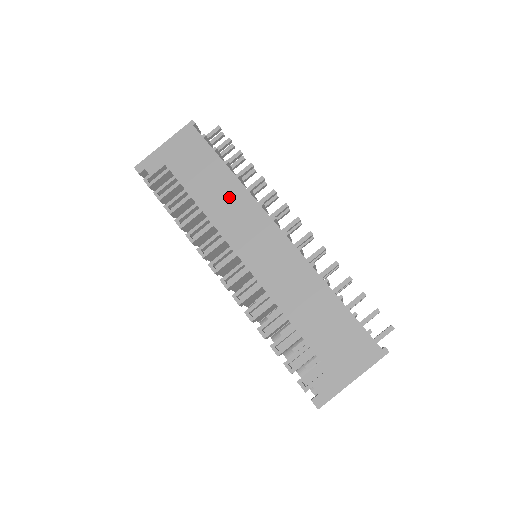
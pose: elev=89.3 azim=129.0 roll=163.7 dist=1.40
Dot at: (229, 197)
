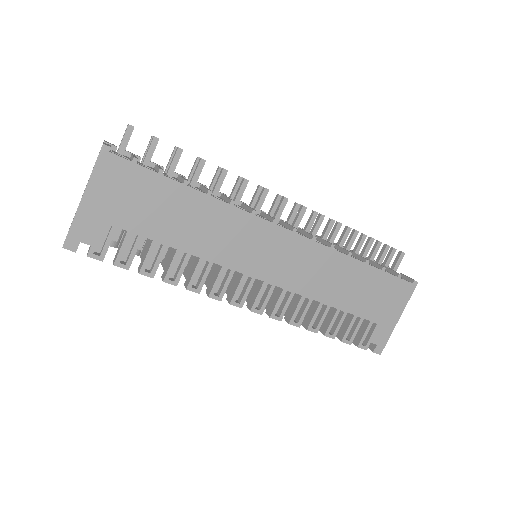
Dot at: (213, 223)
